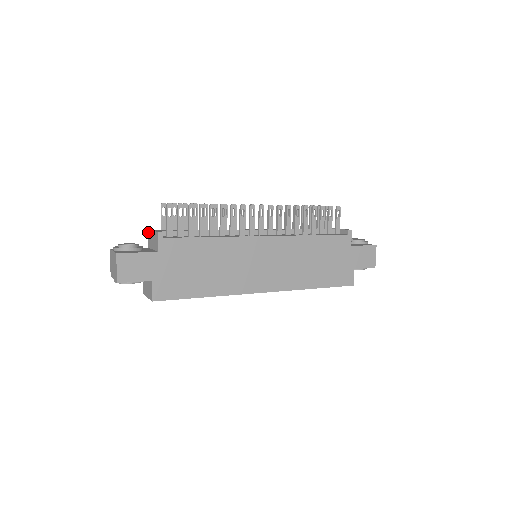
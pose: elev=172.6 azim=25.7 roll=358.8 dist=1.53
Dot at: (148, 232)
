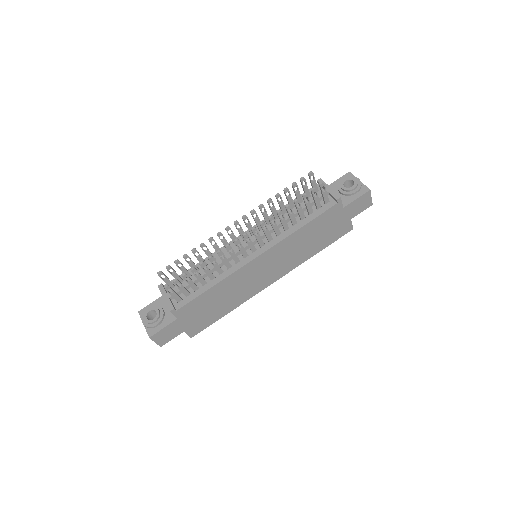
Dot at: (159, 288)
